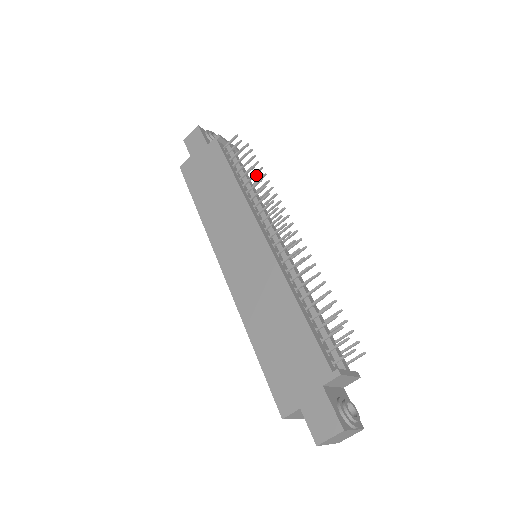
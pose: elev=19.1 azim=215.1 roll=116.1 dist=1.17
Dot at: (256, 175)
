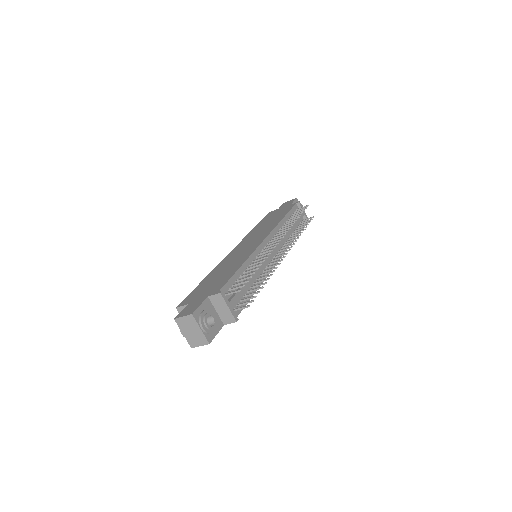
Dot at: occluded
